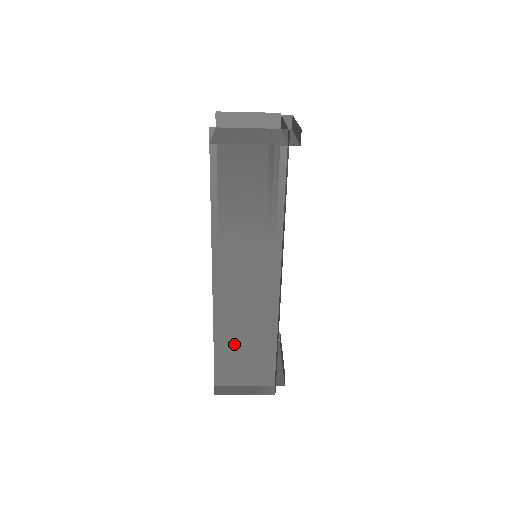
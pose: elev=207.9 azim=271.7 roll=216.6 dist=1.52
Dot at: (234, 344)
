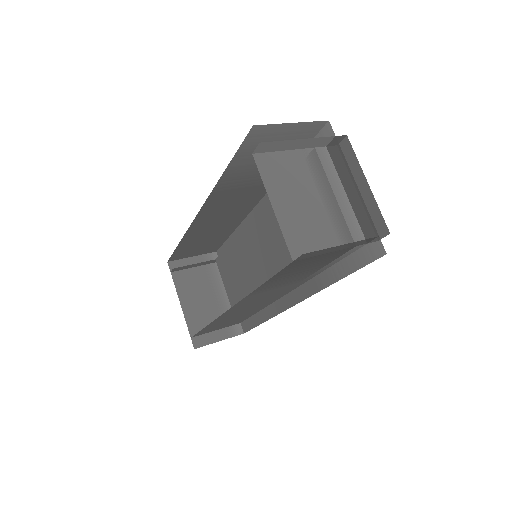
Dot at: (222, 322)
